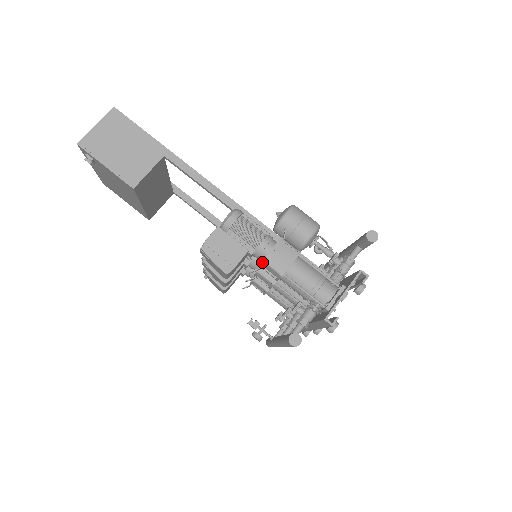
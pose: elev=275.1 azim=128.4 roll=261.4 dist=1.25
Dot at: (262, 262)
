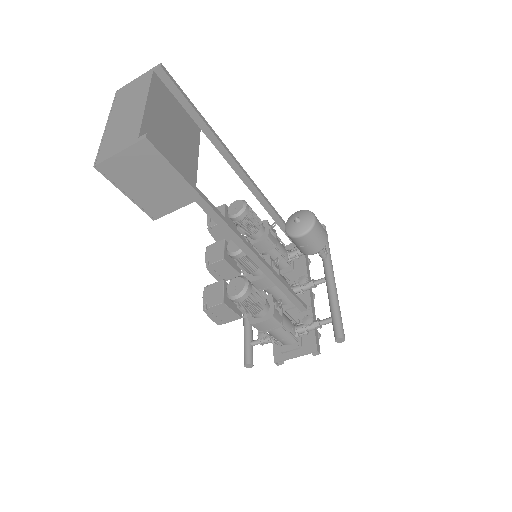
Dot at: (249, 323)
